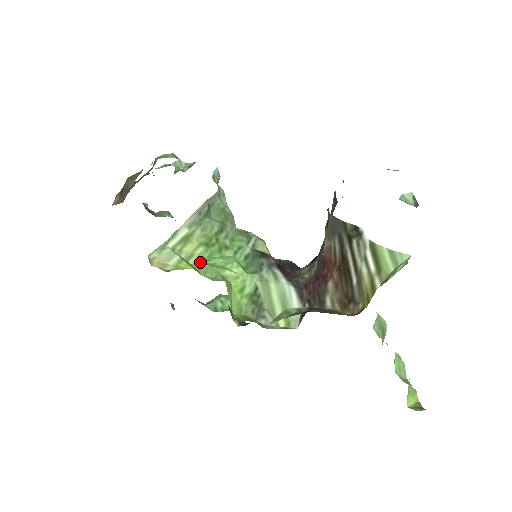
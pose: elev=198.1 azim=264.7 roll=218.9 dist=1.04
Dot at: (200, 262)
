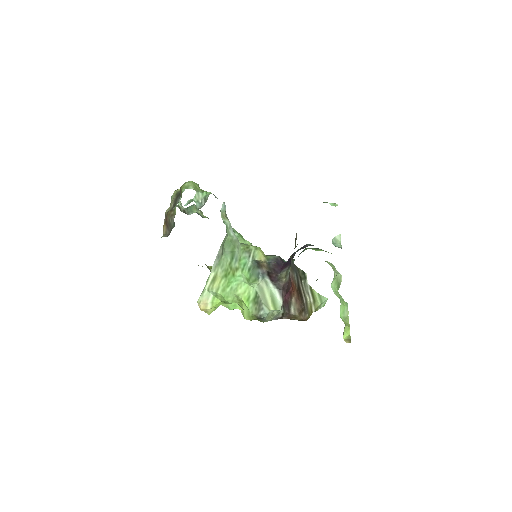
Dot at: (224, 290)
